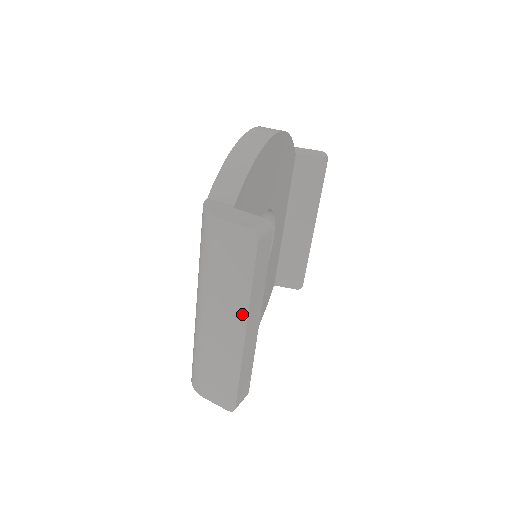
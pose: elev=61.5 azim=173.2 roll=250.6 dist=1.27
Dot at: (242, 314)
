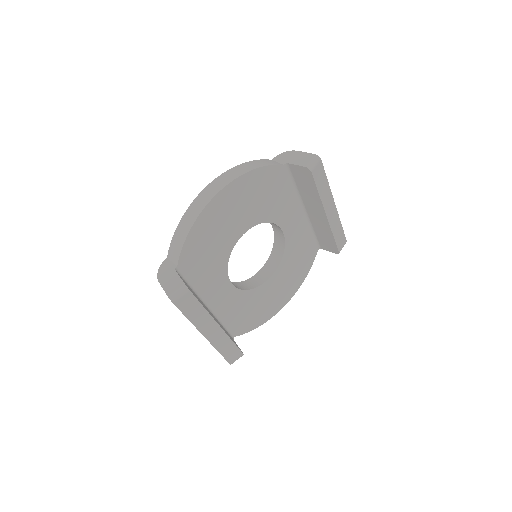
Dot at: (197, 328)
